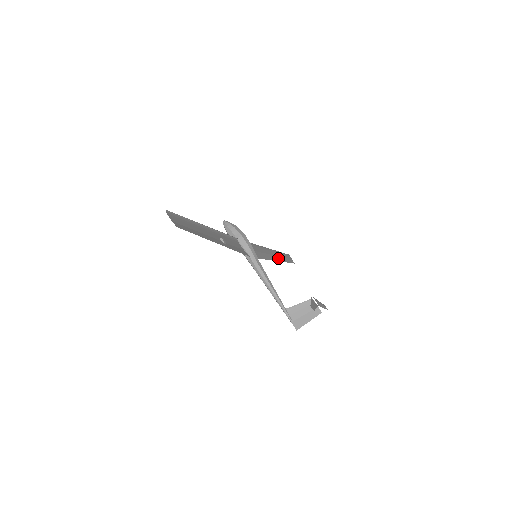
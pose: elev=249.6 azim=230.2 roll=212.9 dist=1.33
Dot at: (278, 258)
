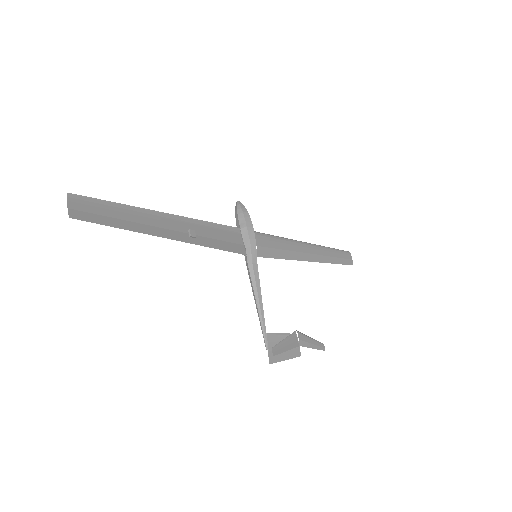
Dot at: (318, 257)
